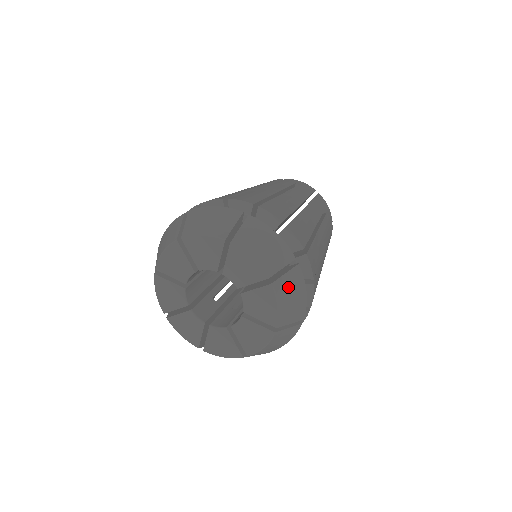
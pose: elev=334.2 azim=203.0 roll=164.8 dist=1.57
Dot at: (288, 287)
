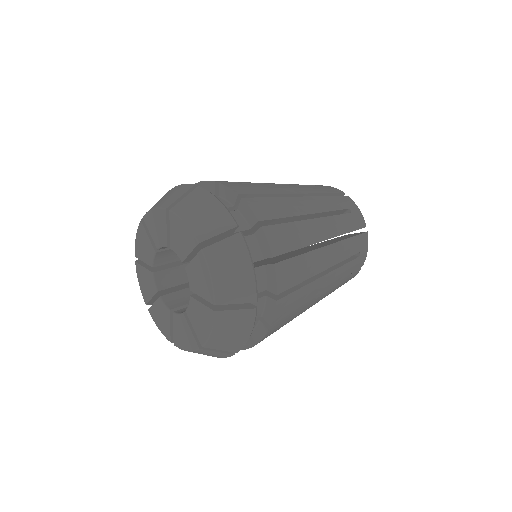
Dot at: (231, 322)
